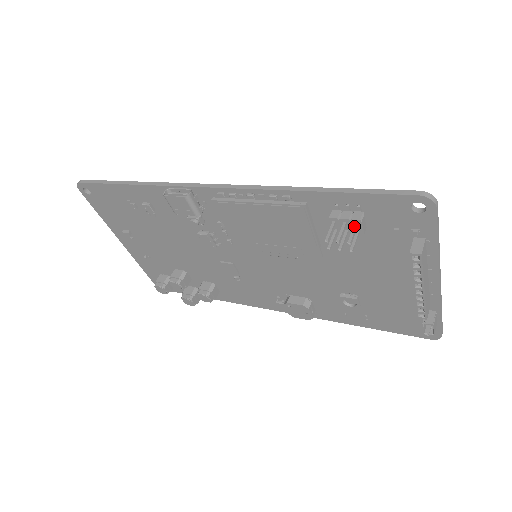
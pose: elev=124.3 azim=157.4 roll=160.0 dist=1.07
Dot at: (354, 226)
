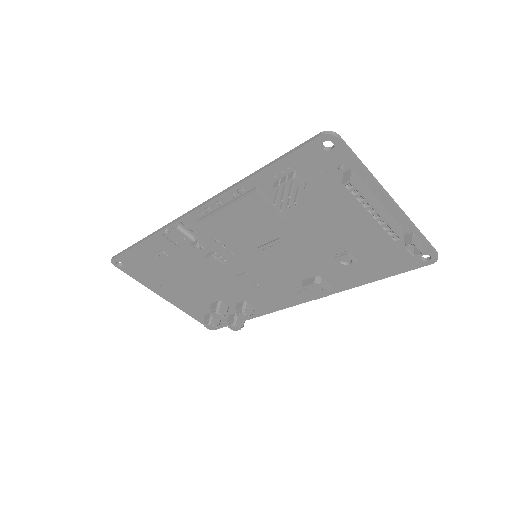
Dot at: (291, 184)
